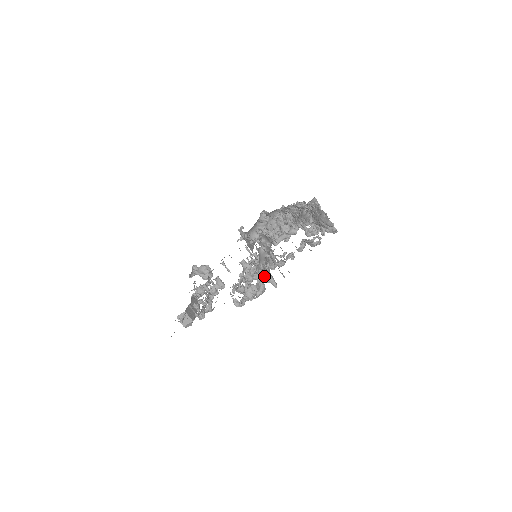
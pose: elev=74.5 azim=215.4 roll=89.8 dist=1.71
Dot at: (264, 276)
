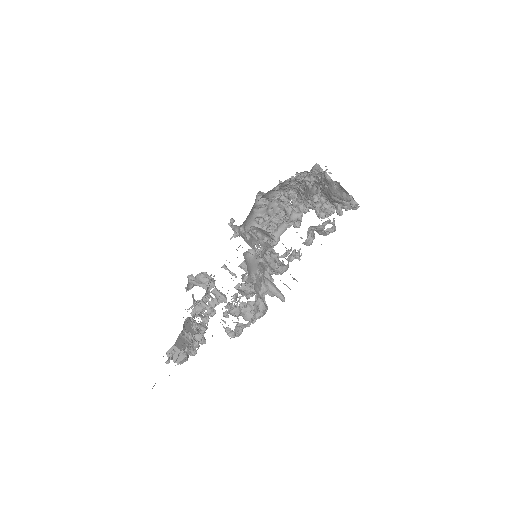
Dot at: (262, 290)
